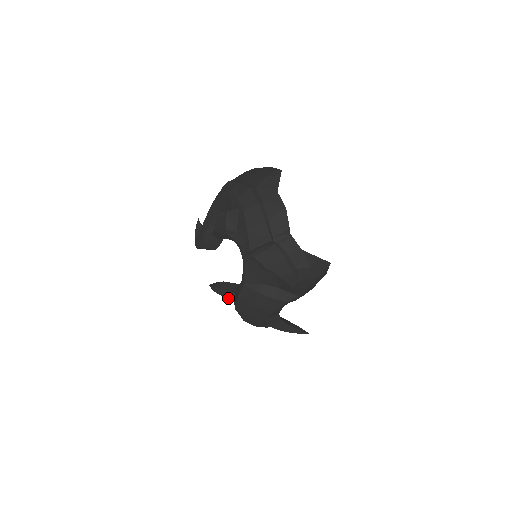
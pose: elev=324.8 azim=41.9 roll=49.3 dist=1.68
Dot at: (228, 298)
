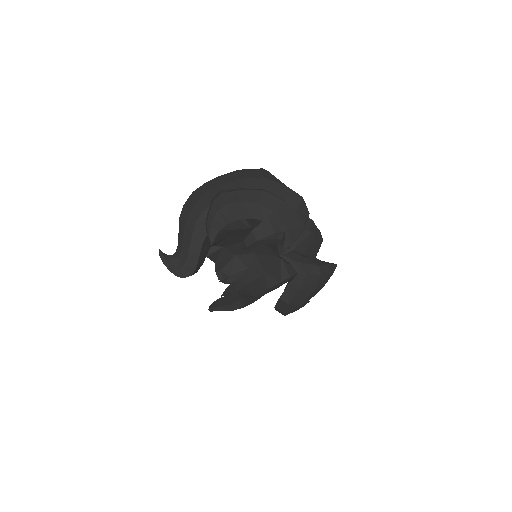
Dot at: (236, 309)
